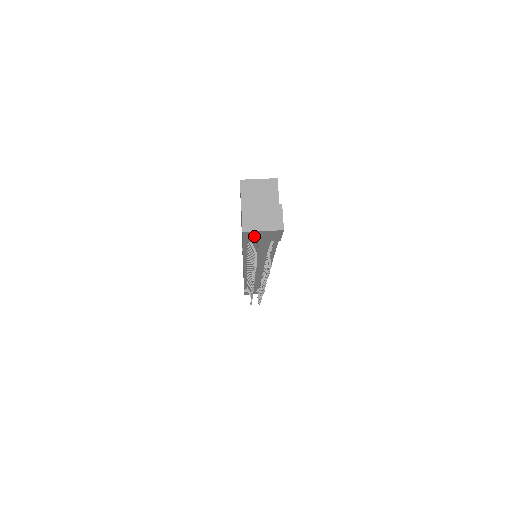
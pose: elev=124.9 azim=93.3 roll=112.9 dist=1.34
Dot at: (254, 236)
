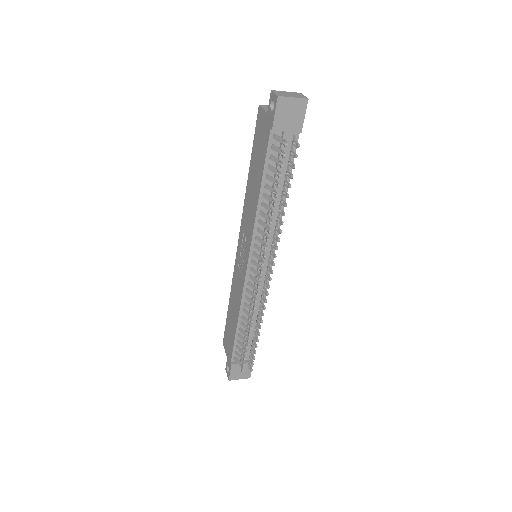
Dot at: (284, 113)
